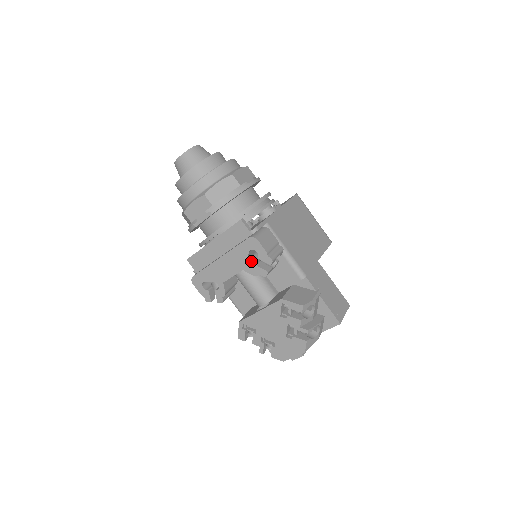
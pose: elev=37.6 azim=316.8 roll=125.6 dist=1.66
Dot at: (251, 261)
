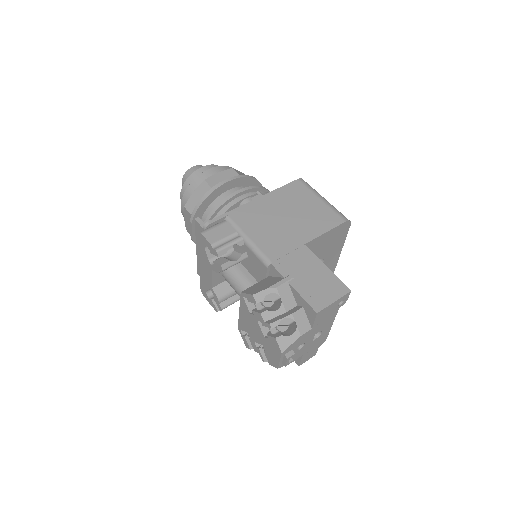
Dot at: occluded
